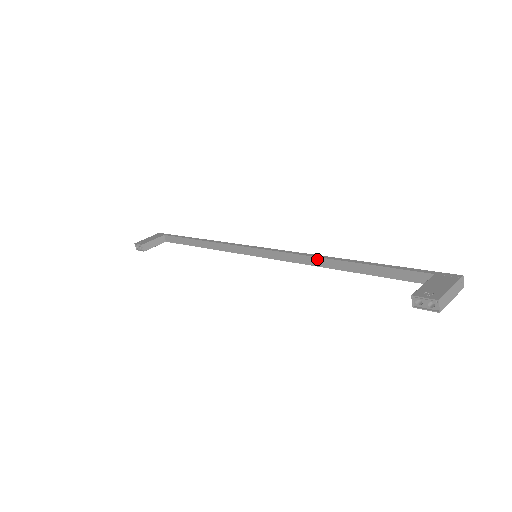
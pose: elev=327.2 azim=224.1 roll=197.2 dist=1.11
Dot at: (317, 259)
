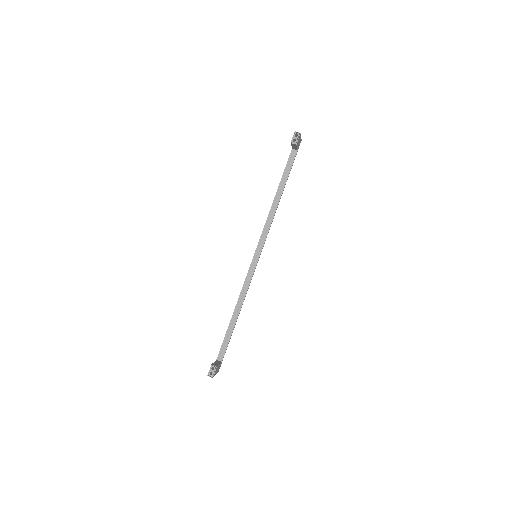
Dot at: (270, 213)
